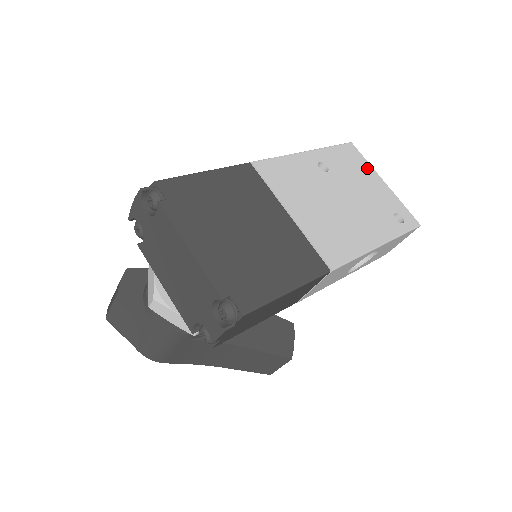
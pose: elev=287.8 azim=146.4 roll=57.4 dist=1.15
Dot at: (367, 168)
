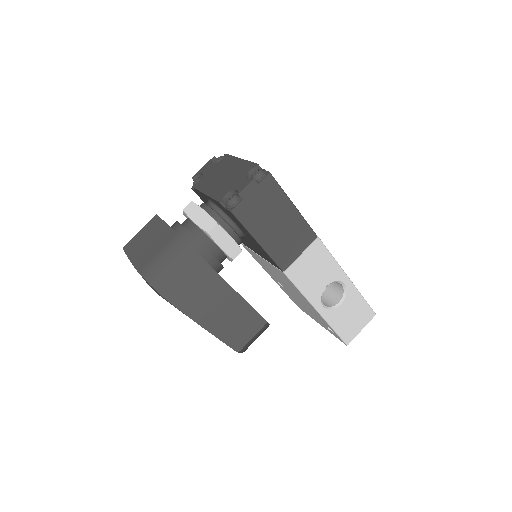
Dot at: occluded
